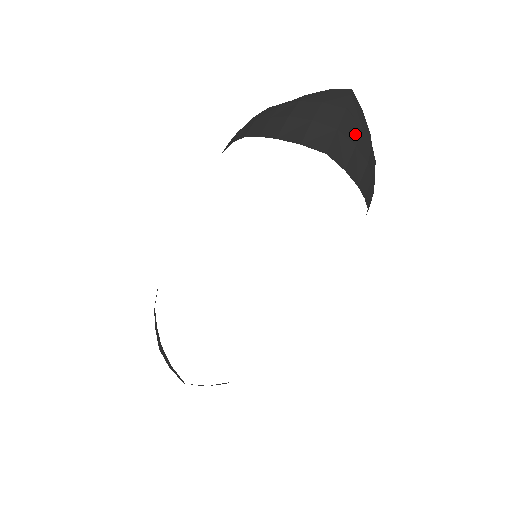
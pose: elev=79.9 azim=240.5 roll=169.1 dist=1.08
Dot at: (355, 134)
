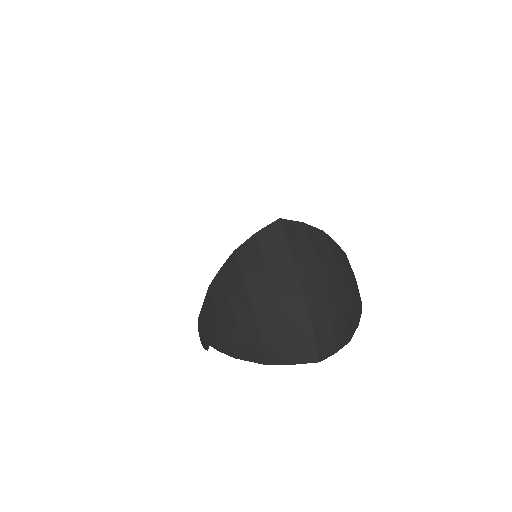
Dot at: occluded
